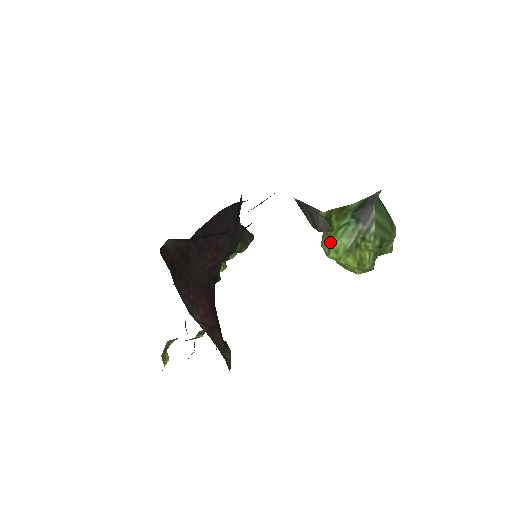
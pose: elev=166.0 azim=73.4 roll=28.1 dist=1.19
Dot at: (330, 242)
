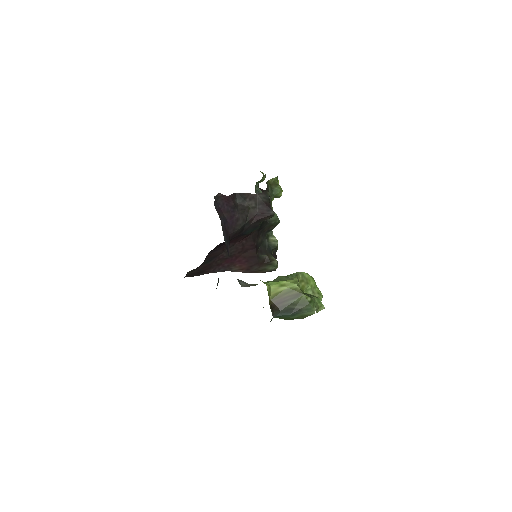
Dot at: occluded
